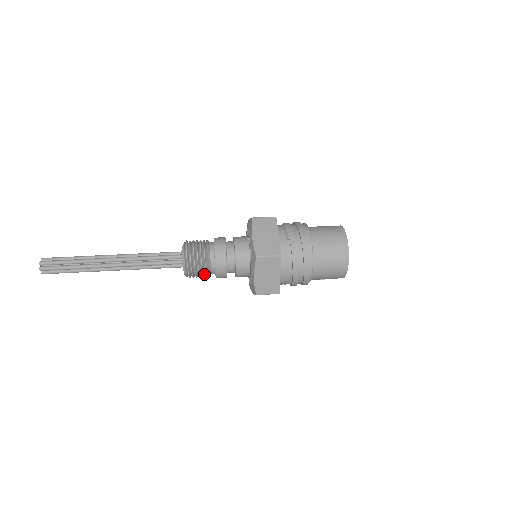
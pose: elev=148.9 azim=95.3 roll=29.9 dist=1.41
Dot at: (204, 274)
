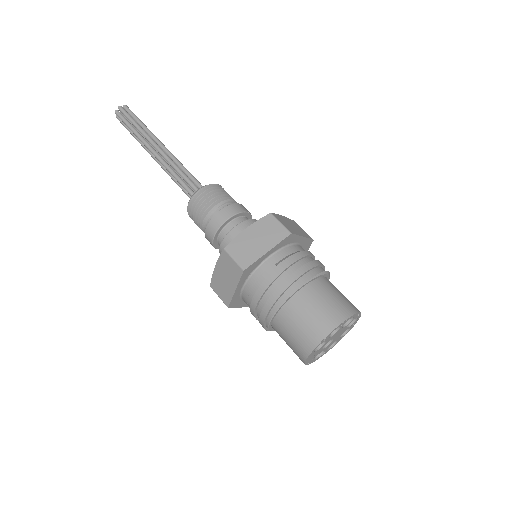
Dot at: (201, 226)
